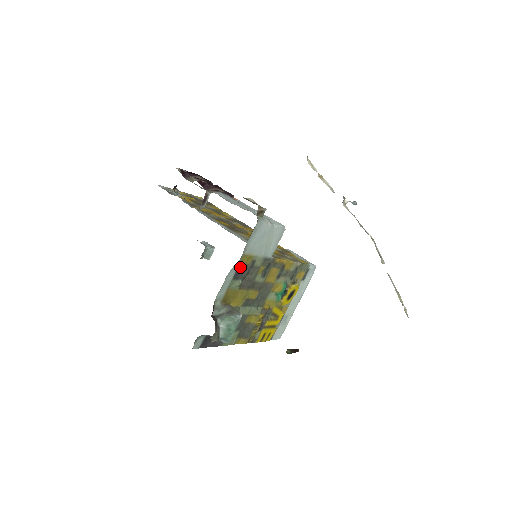
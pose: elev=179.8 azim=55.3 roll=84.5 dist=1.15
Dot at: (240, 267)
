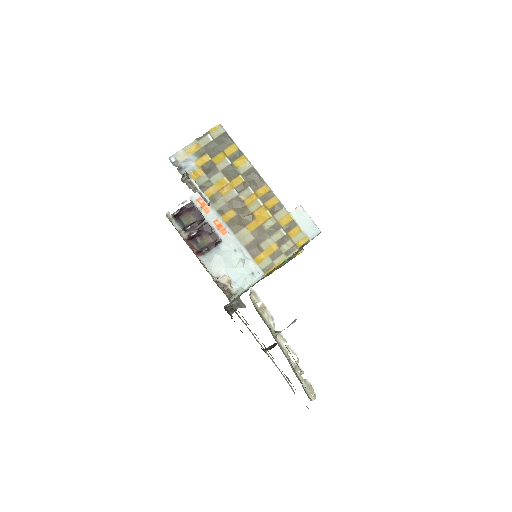
Dot at: occluded
